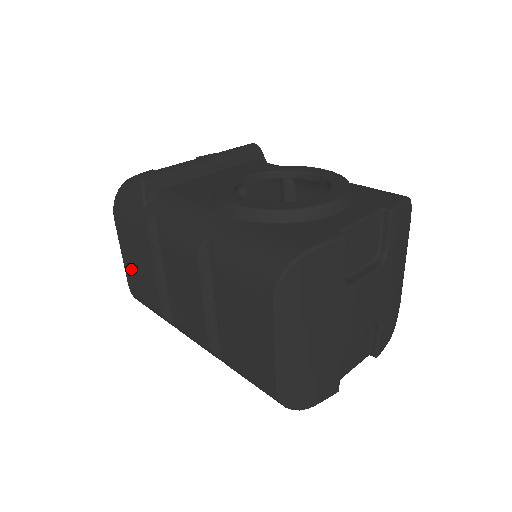
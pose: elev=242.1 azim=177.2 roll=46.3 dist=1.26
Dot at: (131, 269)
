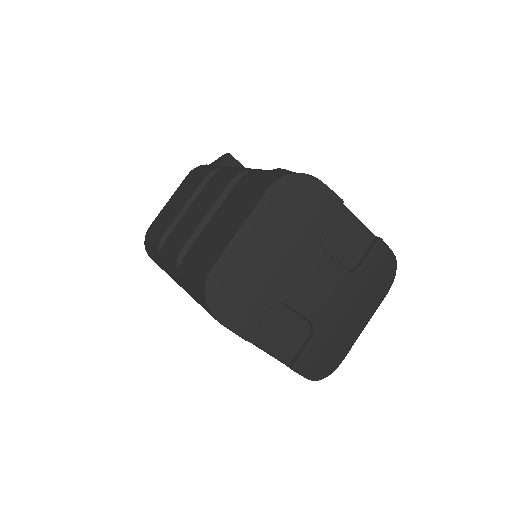
Dot at: (166, 209)
